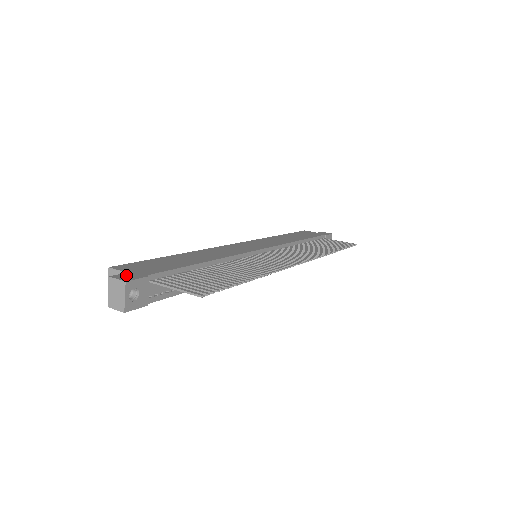
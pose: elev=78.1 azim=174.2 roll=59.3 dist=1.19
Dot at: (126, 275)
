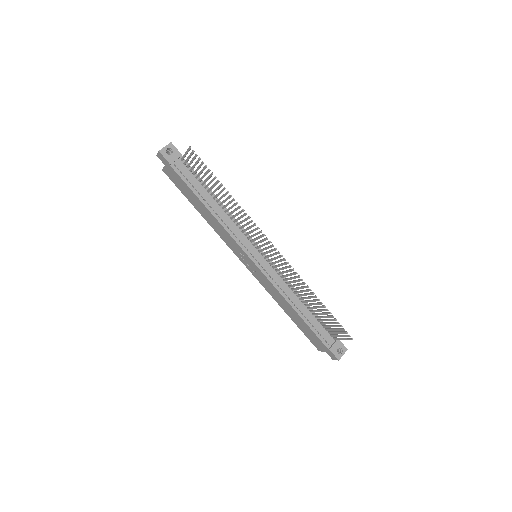
Dot at: occluded
